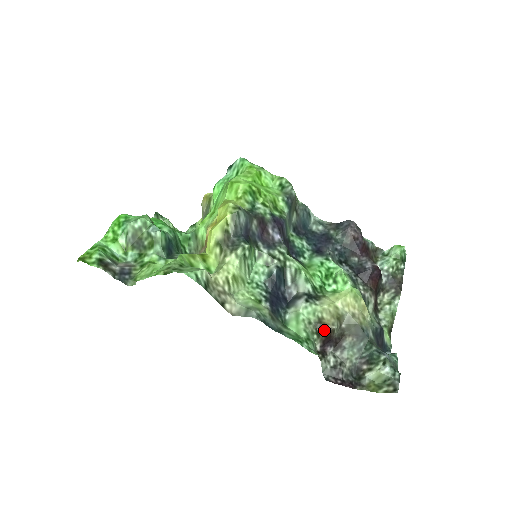
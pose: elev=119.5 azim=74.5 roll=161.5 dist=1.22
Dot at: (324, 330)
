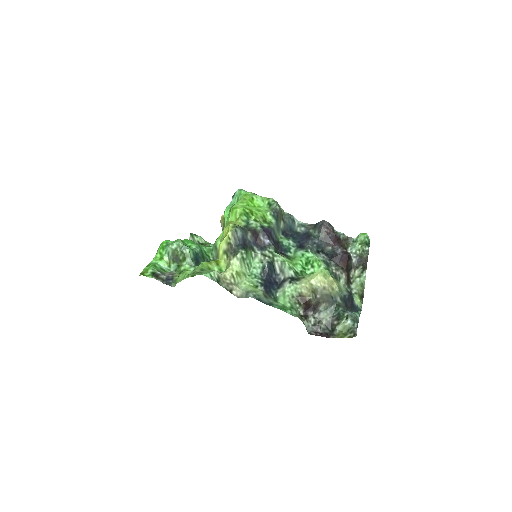
Dot at: (304, 301)
